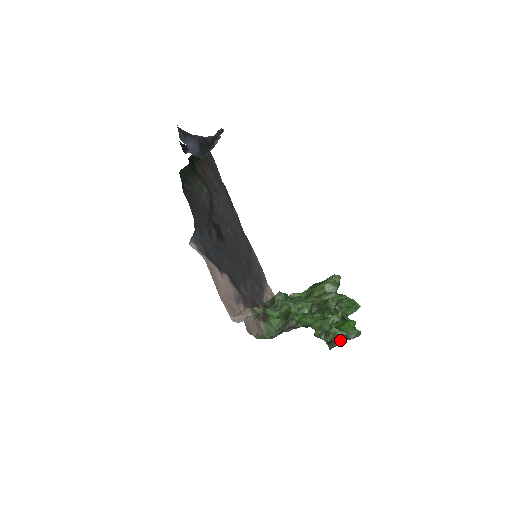
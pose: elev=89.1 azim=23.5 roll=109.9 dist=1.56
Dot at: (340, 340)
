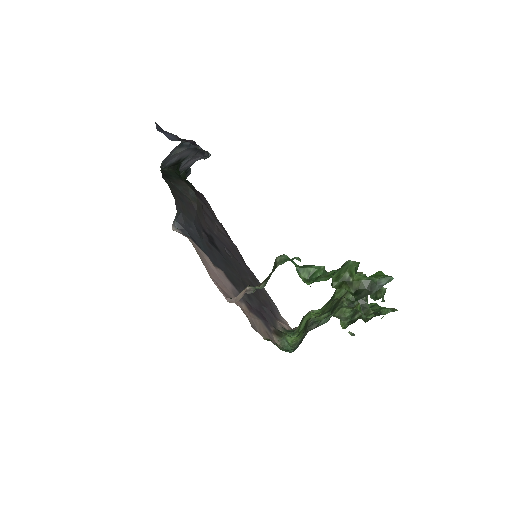
Dot at: (368, 289)
